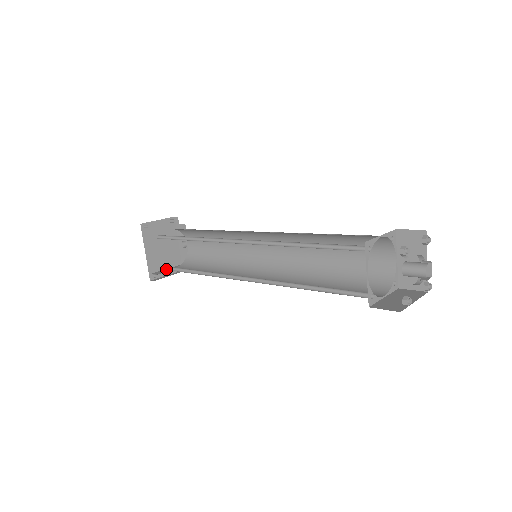
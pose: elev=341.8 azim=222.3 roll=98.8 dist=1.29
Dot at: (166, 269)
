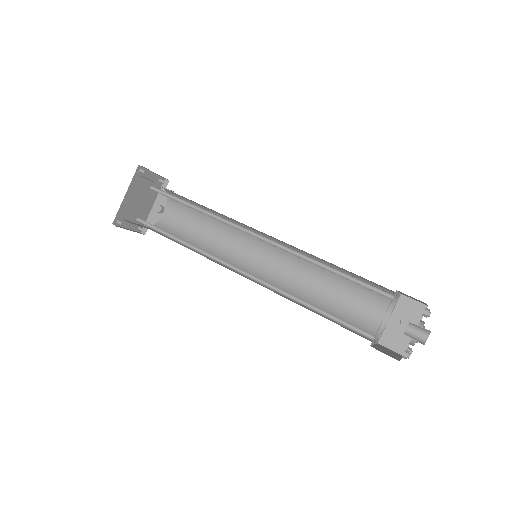
Dot at: (140, 222)
